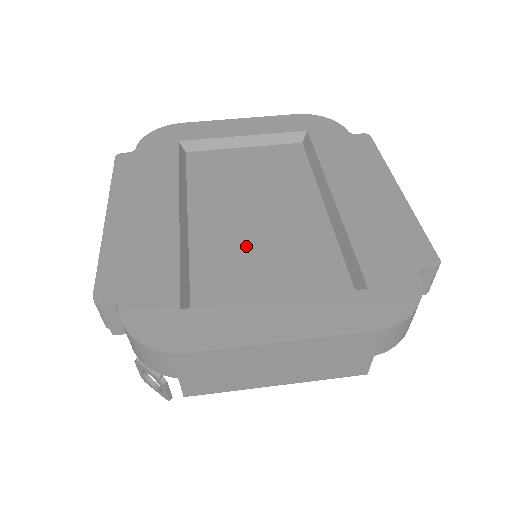
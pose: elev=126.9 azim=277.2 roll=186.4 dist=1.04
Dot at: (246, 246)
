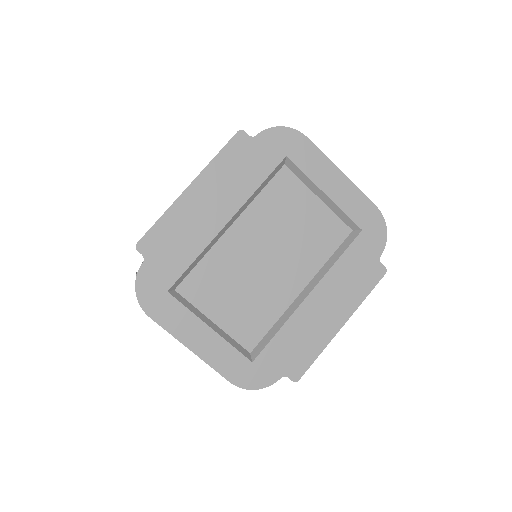
Dot at: (236, 278)
